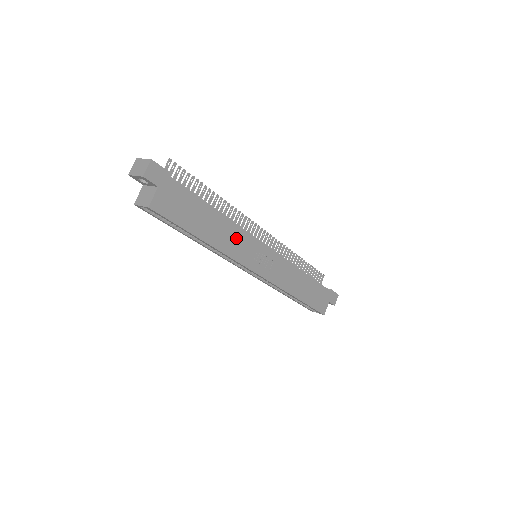
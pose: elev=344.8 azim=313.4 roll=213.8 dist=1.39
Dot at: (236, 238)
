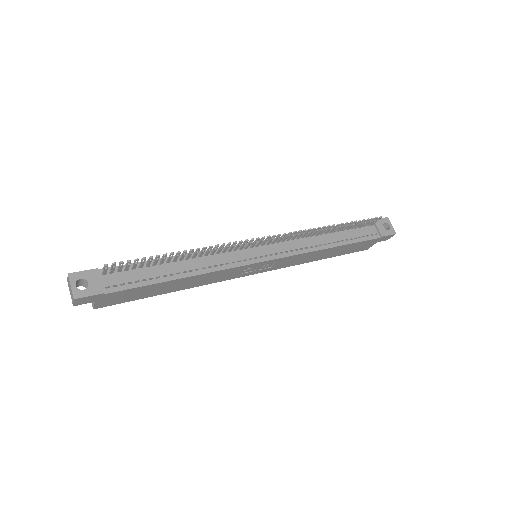
Dot at: (214, 276)
